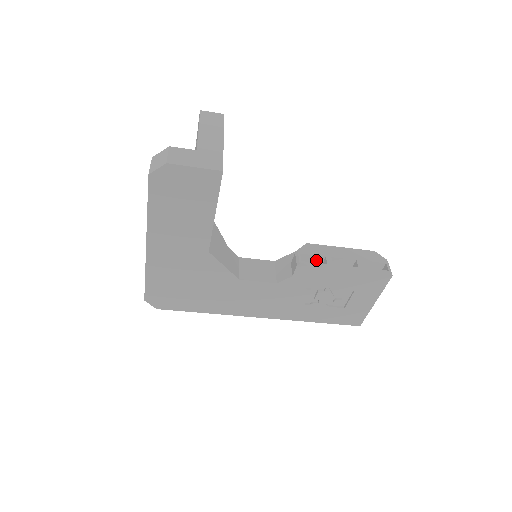
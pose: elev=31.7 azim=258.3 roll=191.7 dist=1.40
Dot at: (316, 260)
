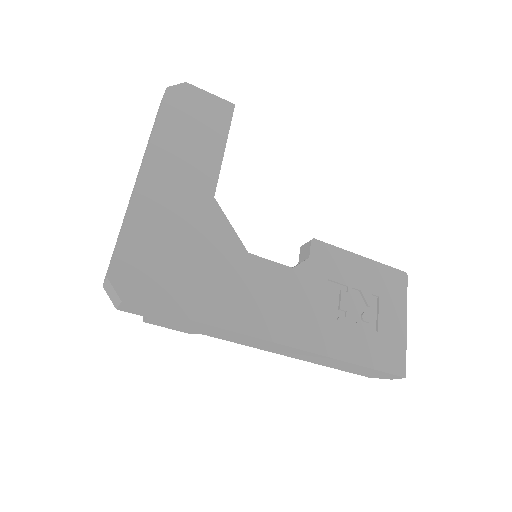
Dot at: occluded
